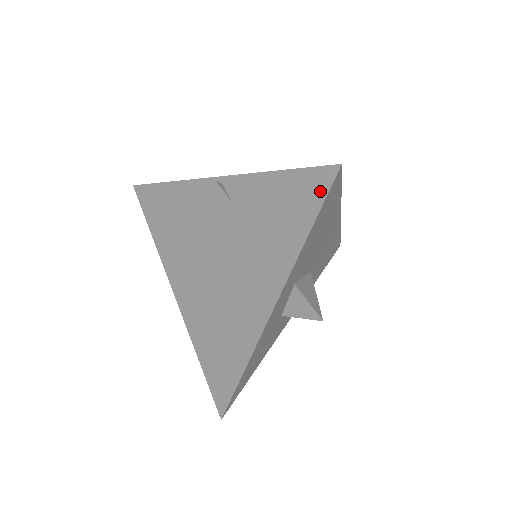
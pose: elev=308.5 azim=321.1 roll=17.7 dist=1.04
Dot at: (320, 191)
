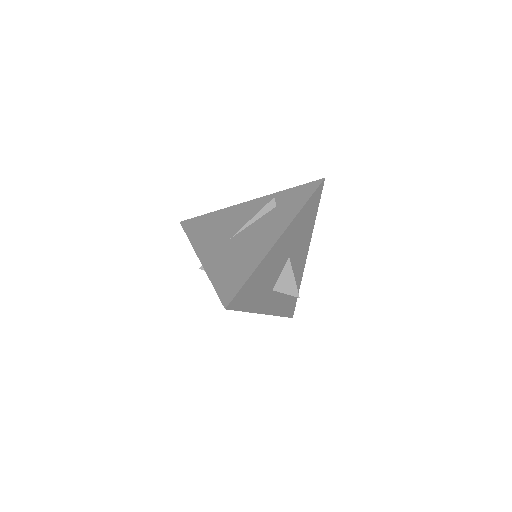
Dot at: occluded
